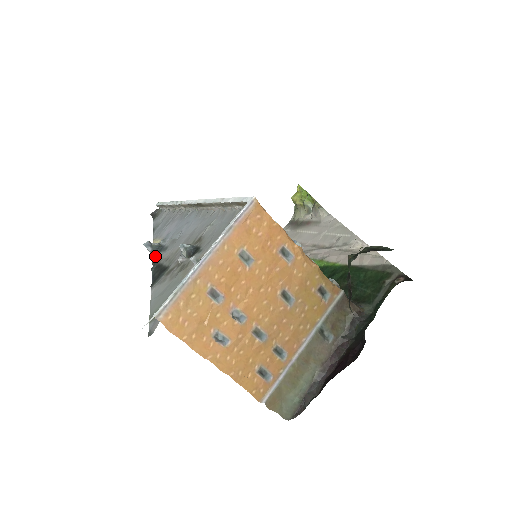
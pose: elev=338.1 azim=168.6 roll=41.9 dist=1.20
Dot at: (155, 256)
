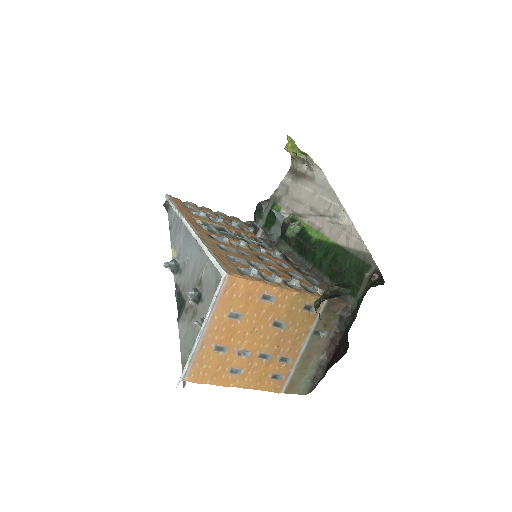
Dot at: (175, 276)
